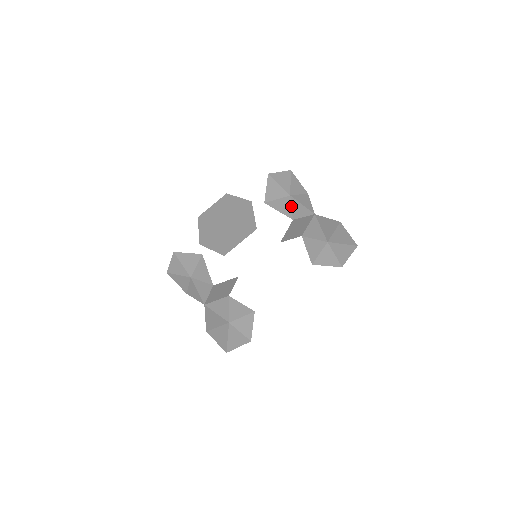
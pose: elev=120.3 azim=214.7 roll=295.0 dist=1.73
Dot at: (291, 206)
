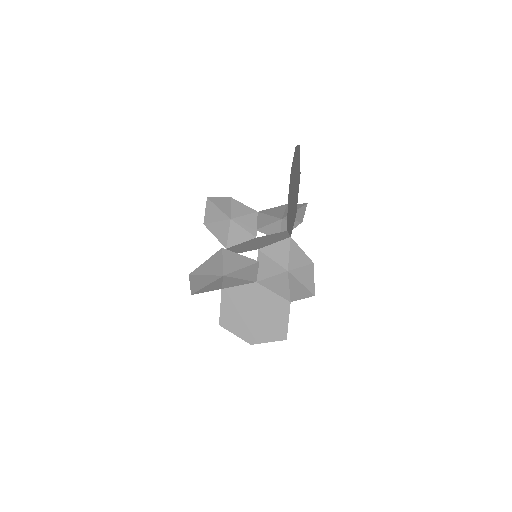
Dot at: (238, 279)
